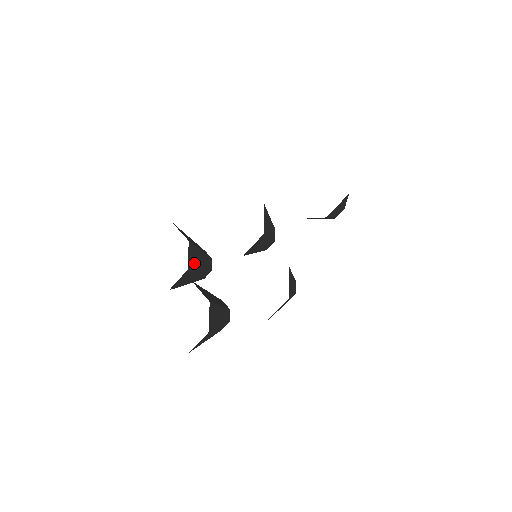
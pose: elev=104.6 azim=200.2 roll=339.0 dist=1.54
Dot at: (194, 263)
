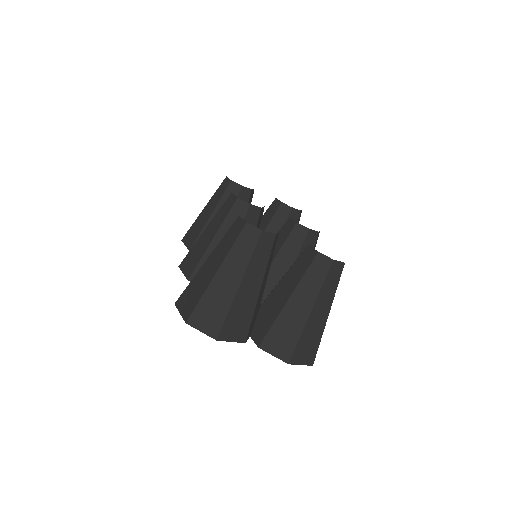
Dot at: occluded
